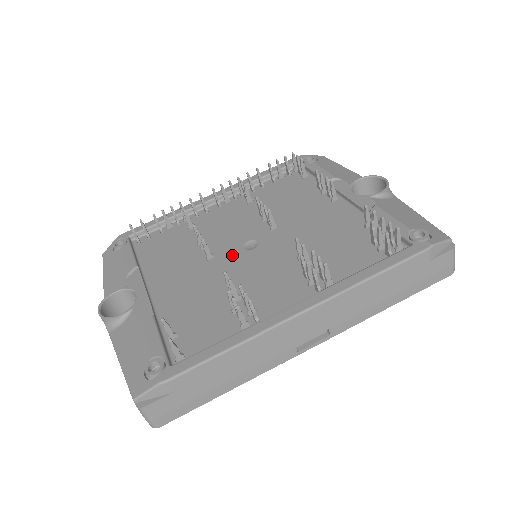
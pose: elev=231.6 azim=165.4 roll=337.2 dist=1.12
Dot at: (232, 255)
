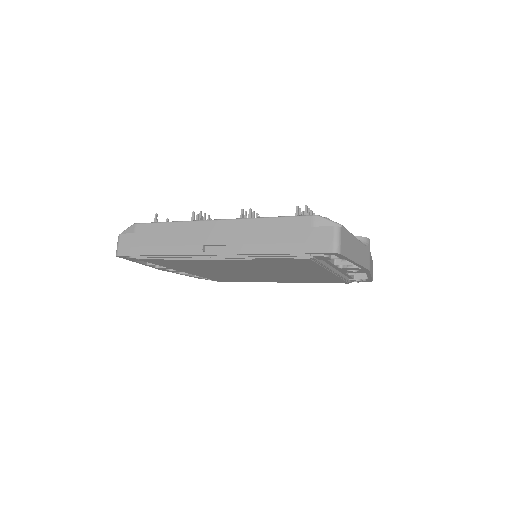
Dot at: occluded
